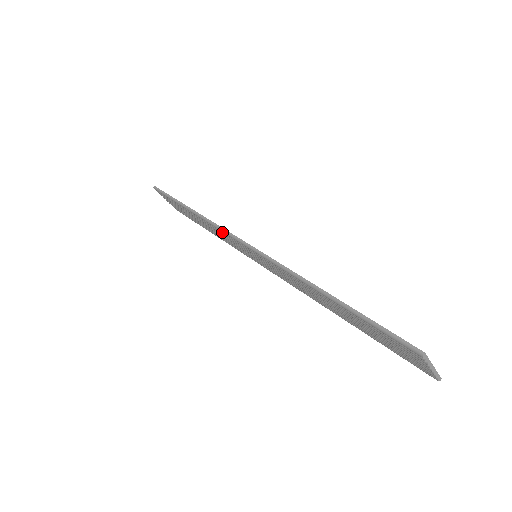
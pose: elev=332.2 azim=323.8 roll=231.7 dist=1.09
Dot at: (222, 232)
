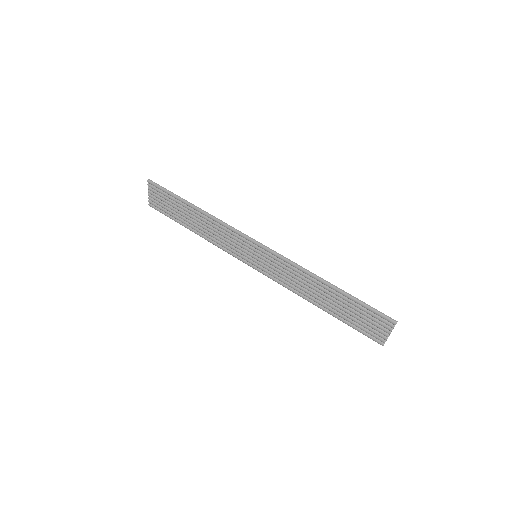
Dot at: (232, 232)
